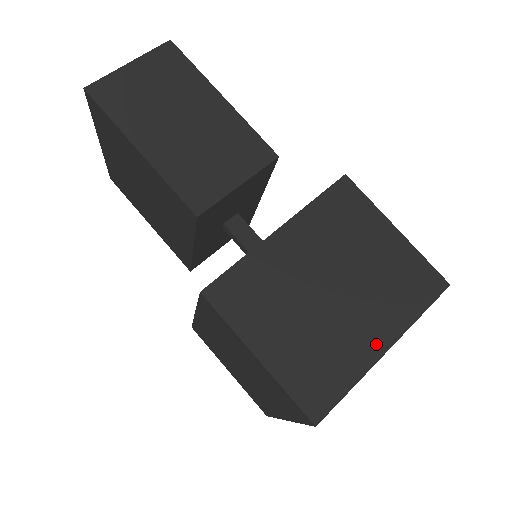
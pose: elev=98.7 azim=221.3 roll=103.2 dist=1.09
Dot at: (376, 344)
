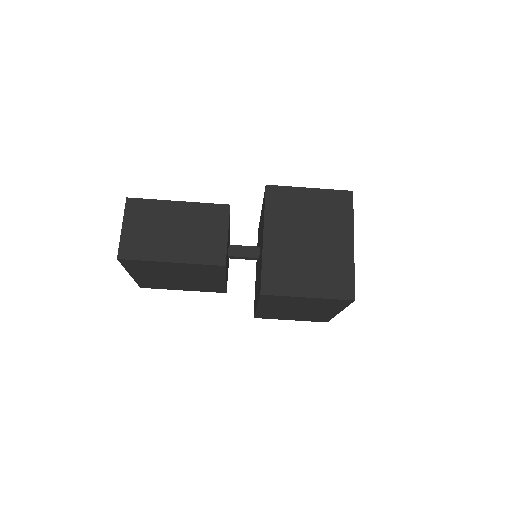
Dot at: (347, 246)
